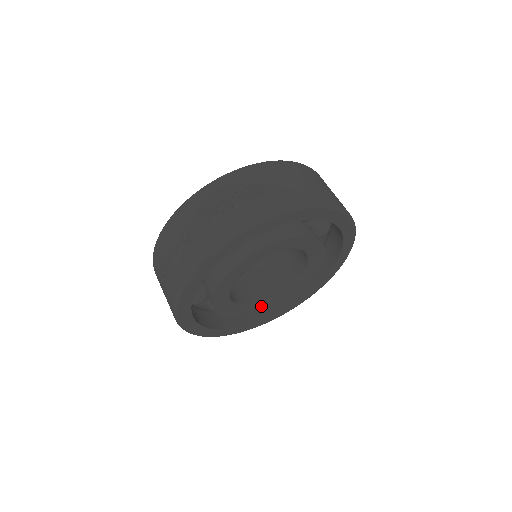
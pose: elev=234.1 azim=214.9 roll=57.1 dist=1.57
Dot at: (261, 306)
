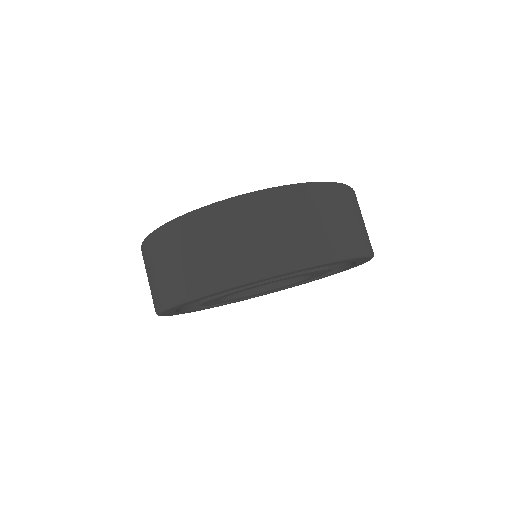
Dot at: (305, 280)
